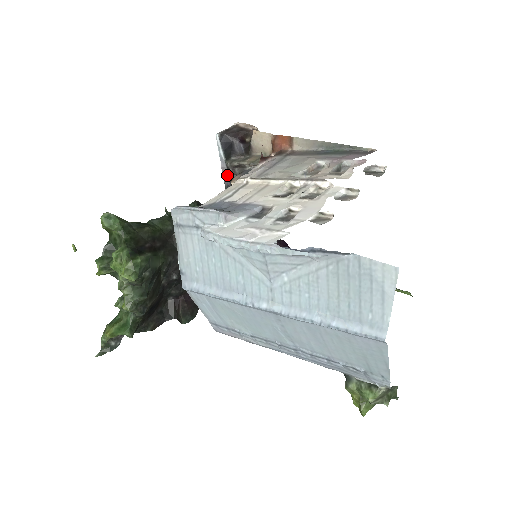
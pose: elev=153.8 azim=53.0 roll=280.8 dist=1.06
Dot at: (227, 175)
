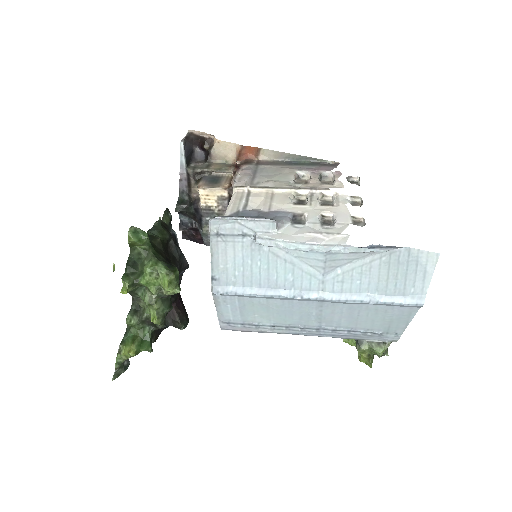
Dot at: (185, 181)
